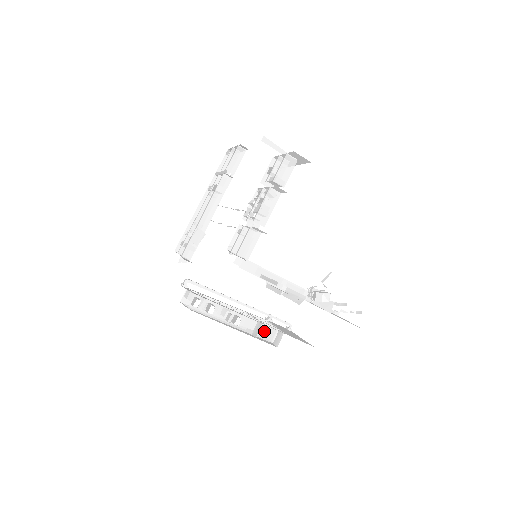
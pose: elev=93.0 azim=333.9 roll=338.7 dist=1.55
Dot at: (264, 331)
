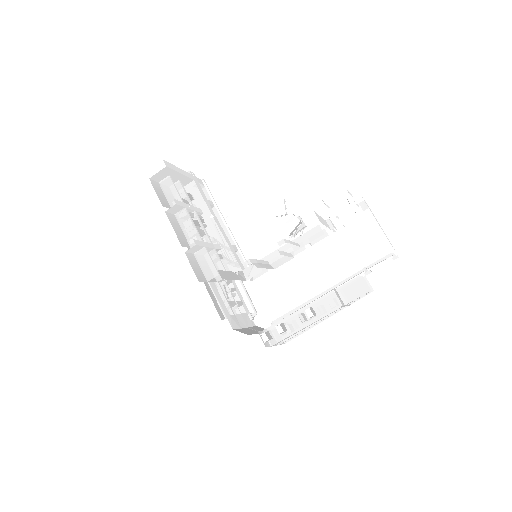
Dot at: (349, 292)
